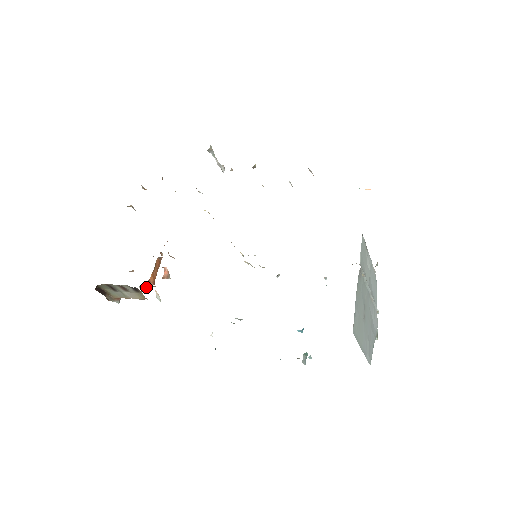
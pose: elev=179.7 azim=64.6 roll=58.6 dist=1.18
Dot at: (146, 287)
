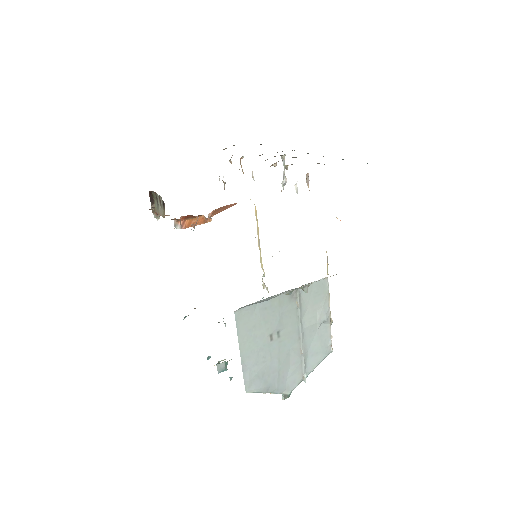
Dot at: (178, 223)
